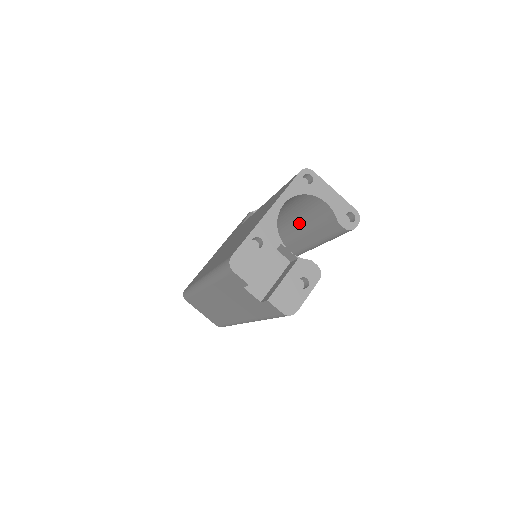
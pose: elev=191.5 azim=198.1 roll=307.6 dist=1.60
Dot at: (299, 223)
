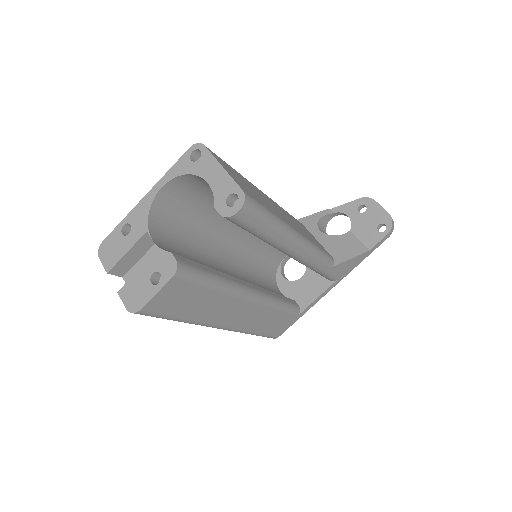
Dot at: occluded
